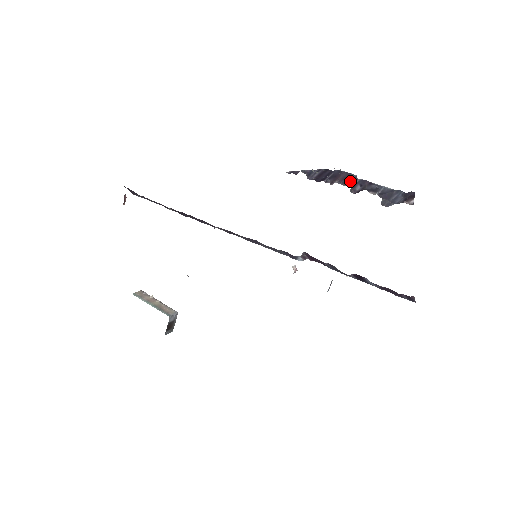
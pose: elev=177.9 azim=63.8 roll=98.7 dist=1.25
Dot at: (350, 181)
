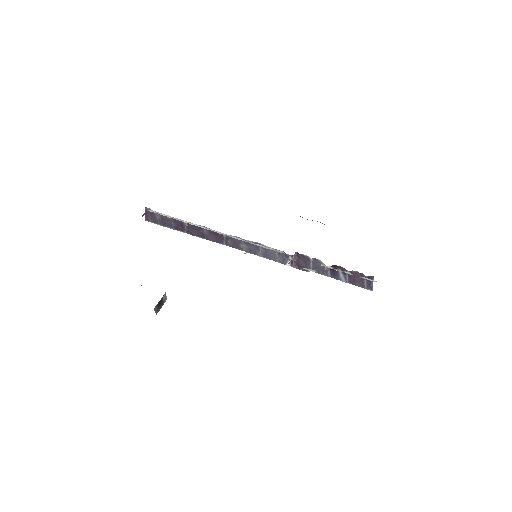
Dot at: occluded
